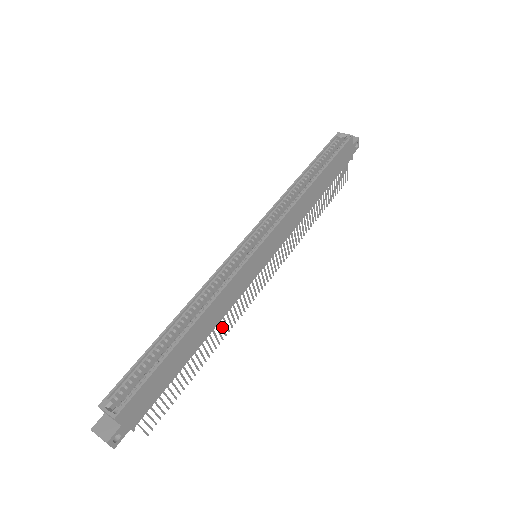
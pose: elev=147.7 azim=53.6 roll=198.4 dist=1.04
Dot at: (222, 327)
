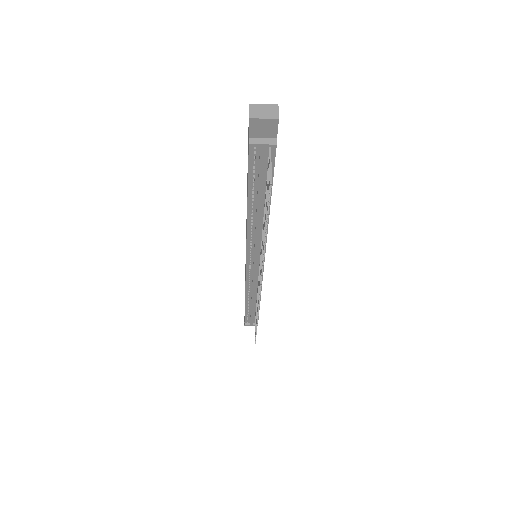
Dot at: occluded
